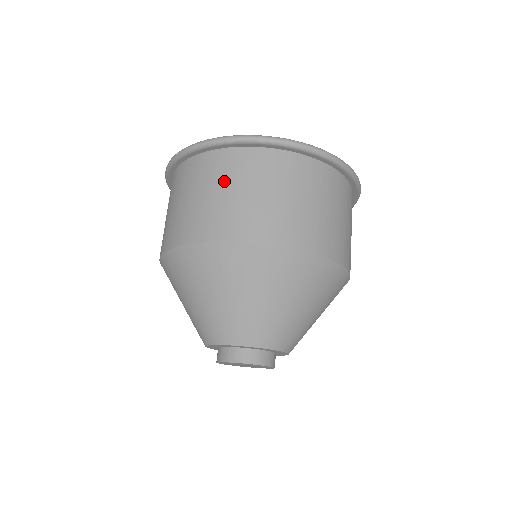
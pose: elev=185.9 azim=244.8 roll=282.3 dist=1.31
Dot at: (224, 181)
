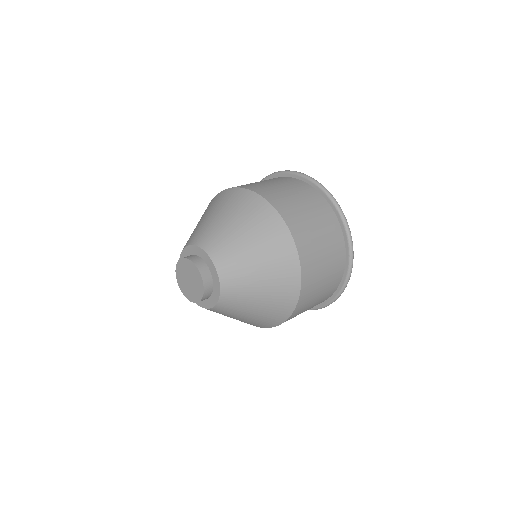
Dot at: occluded
